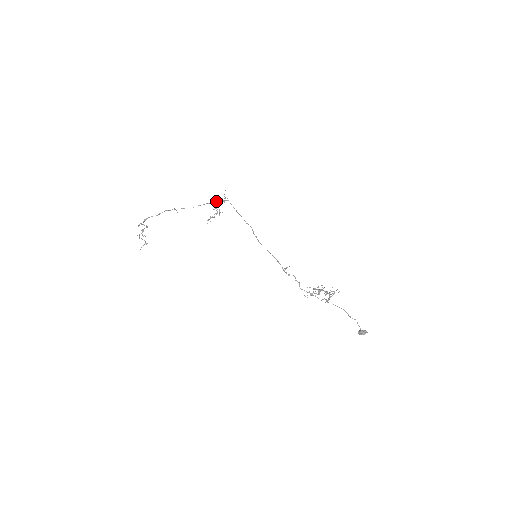
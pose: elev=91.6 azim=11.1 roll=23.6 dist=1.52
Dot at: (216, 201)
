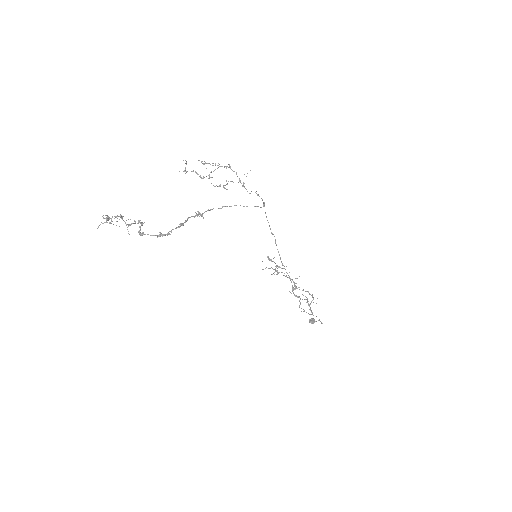
Dot at: occluded
